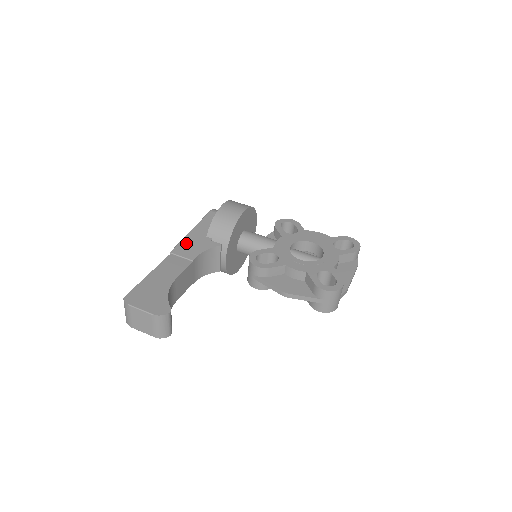
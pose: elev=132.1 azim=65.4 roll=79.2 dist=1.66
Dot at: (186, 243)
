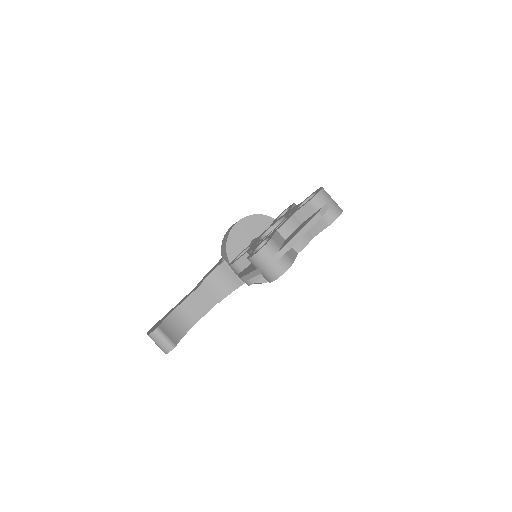
Dot at: occluded
